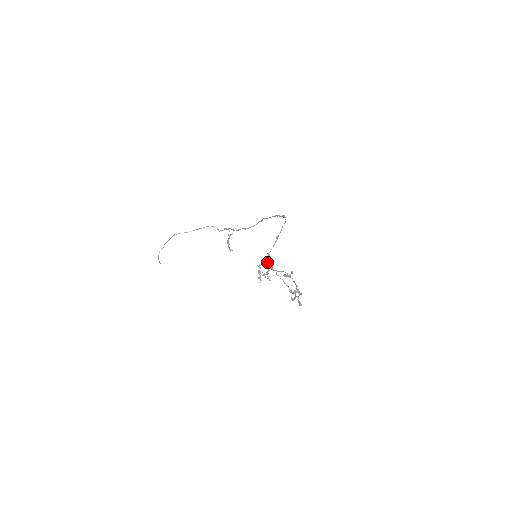
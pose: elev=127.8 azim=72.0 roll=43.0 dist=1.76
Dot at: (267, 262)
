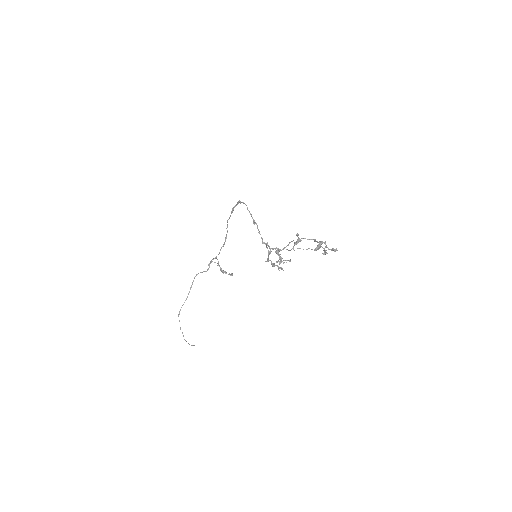
Dot at: (270, 250)
